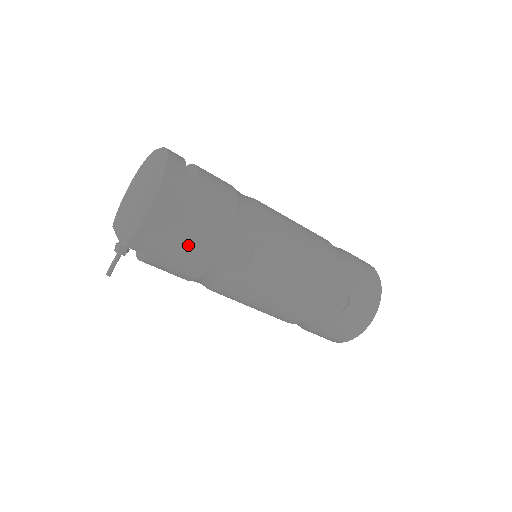
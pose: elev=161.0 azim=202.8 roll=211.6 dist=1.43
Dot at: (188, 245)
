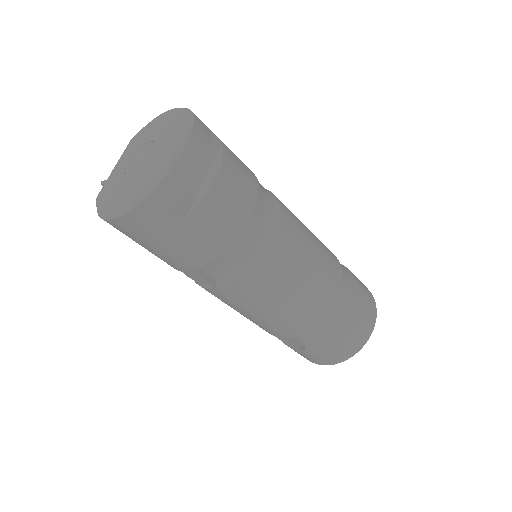
Dot at: (150, 251)
